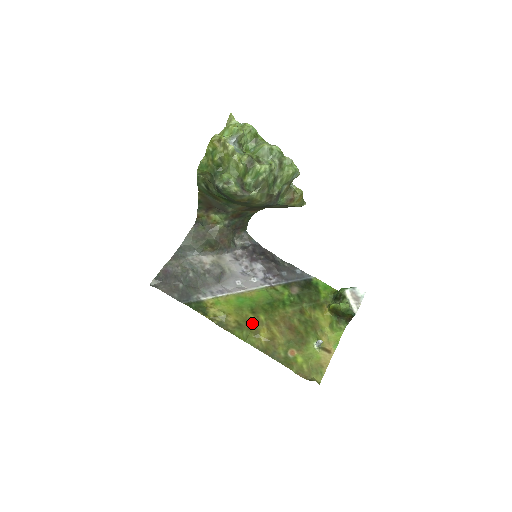
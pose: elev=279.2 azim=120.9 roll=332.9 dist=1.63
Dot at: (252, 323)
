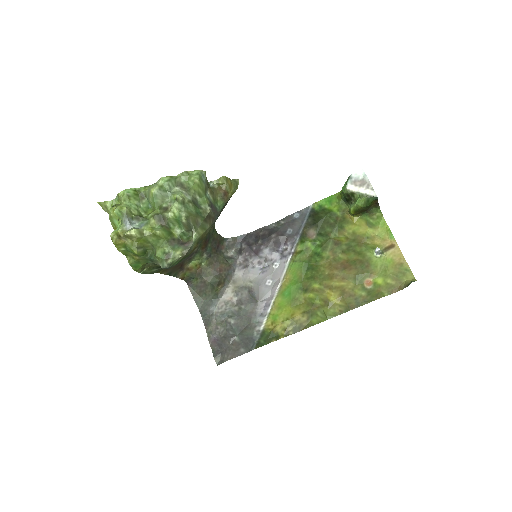
Dot at: (315, 300)
